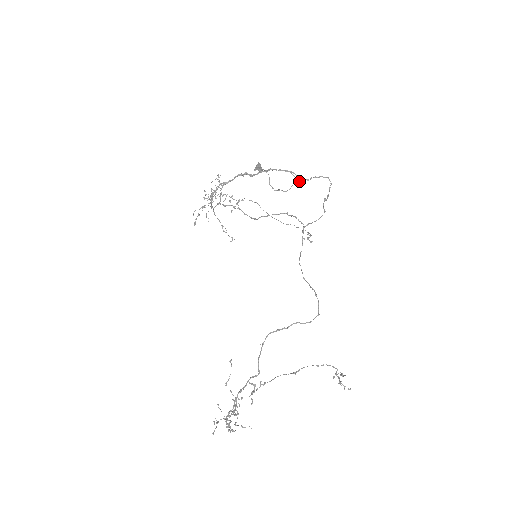
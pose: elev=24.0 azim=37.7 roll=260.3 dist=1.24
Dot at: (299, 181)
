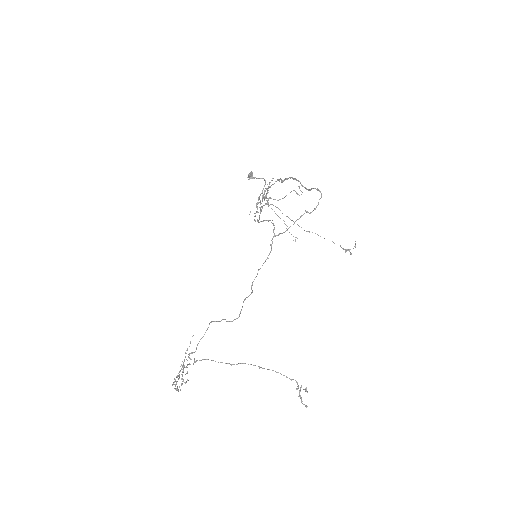
Dot at: (295, 191)
